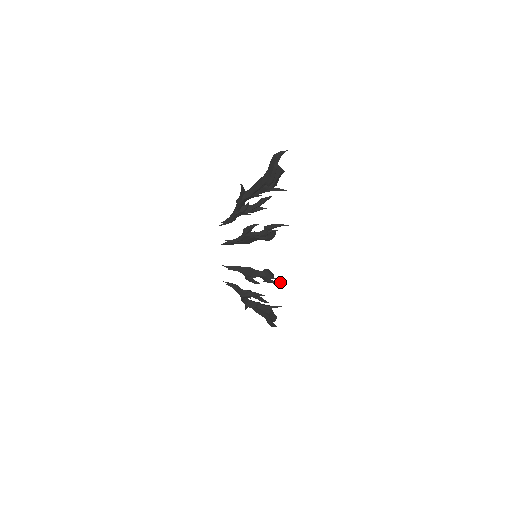
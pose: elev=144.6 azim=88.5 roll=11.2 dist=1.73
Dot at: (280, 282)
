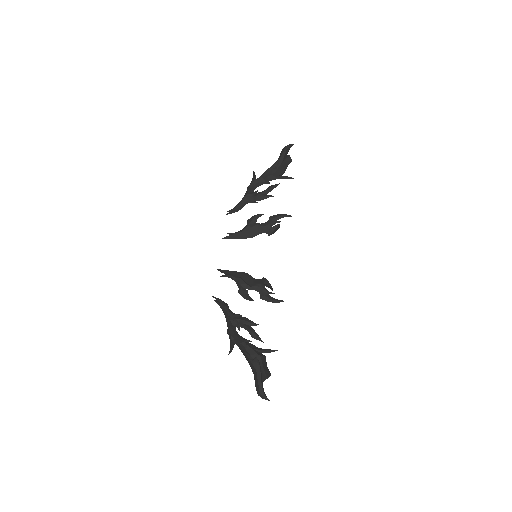
Dot at: (280, 300)
